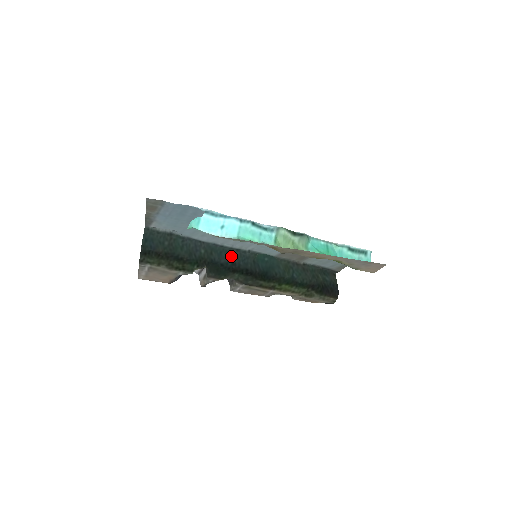
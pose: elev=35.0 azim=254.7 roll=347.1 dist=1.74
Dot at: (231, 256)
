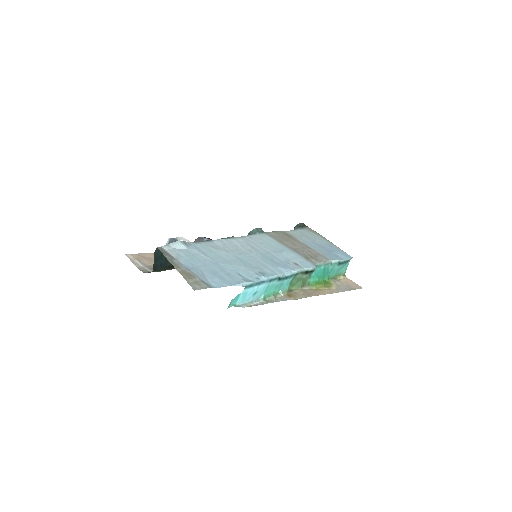
Dot at: occluded
